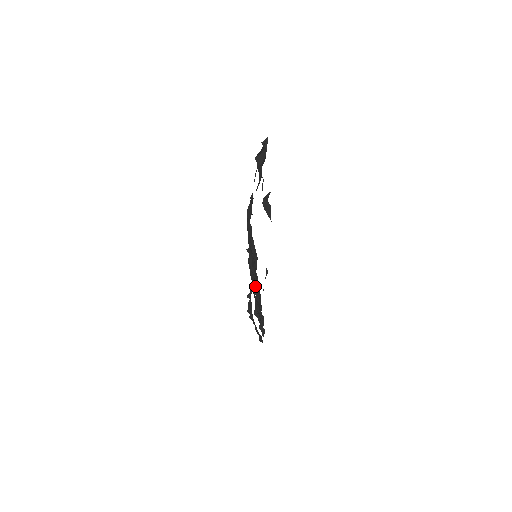
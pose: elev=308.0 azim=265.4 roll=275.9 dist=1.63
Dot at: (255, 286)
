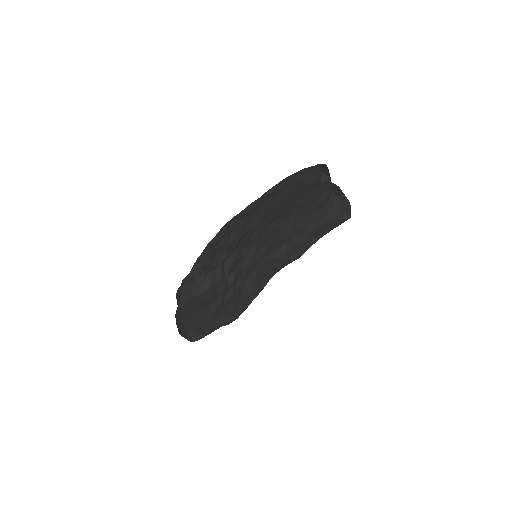
Dot at: (231, 261)
